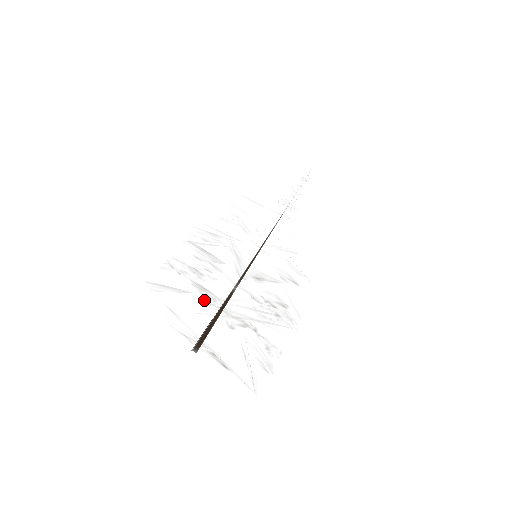
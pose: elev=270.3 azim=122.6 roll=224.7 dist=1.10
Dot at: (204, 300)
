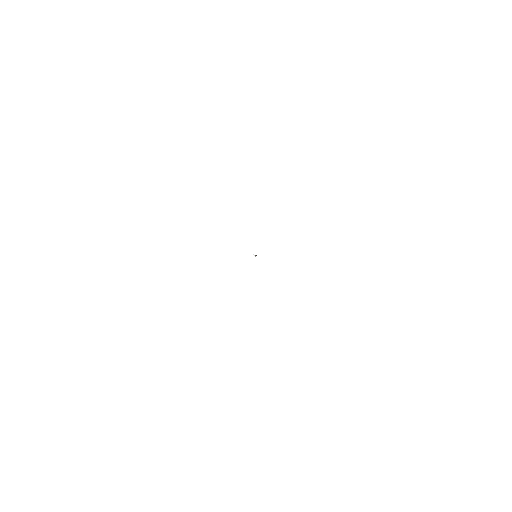
Dot at: occluded
